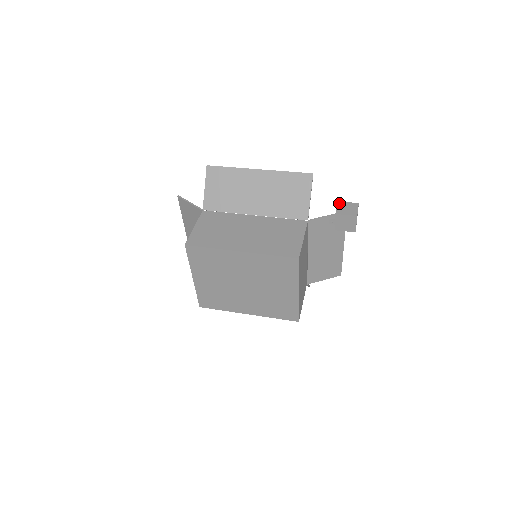
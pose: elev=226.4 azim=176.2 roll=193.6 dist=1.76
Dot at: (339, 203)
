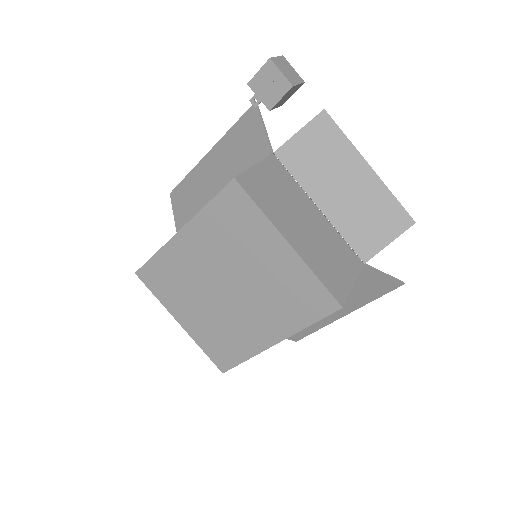
Dot at: occluded
